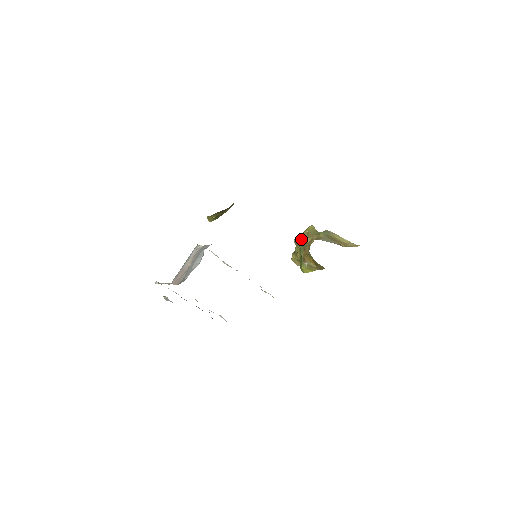
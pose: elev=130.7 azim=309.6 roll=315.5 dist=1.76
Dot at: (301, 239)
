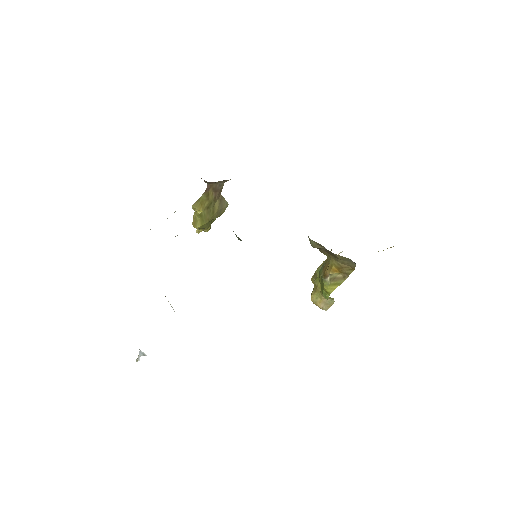
Dot at: (319, 266)
